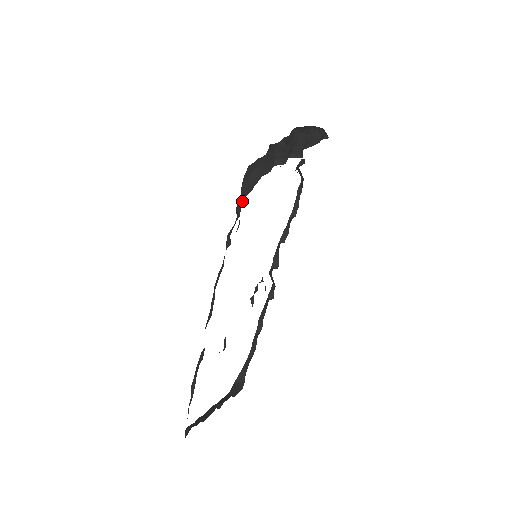
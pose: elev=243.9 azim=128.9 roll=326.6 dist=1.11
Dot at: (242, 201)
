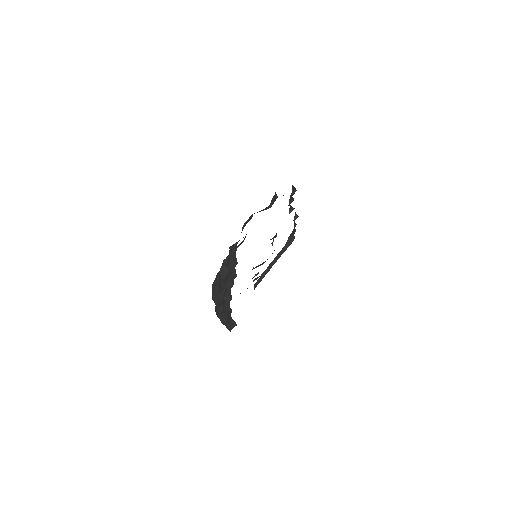
Dot at: occluded
